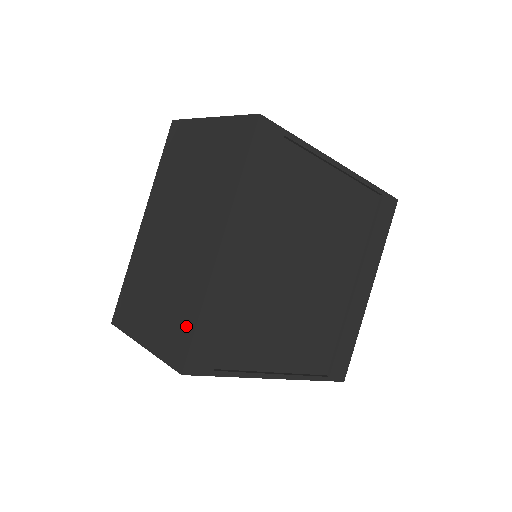
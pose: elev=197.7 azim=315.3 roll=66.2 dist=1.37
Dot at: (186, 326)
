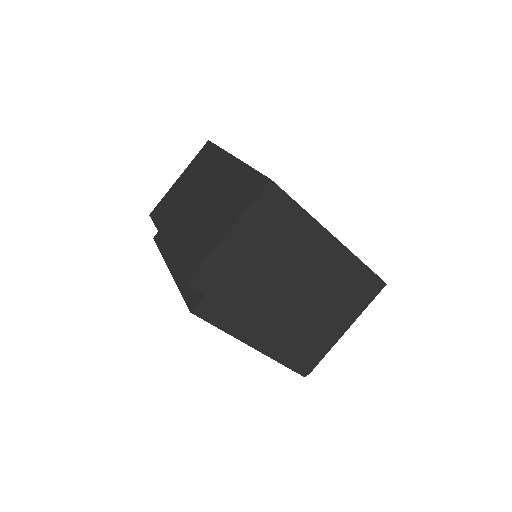
Dot at: (250, 179)
